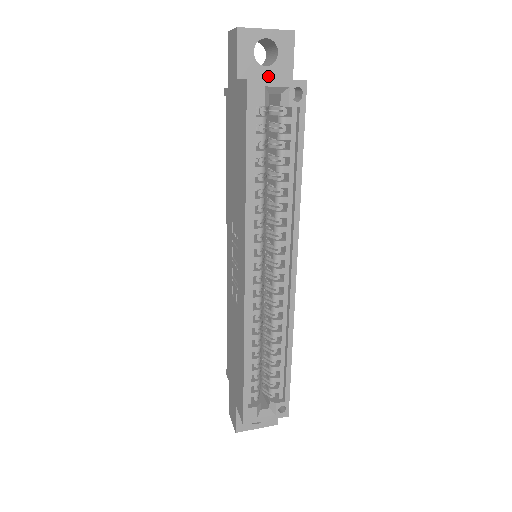
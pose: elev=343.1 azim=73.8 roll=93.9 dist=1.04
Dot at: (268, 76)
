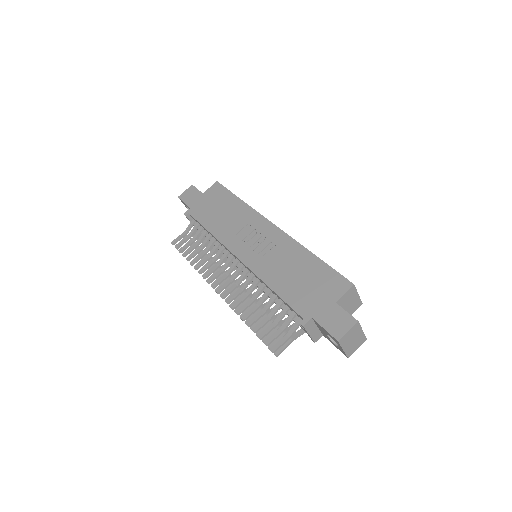
Dot at: occluded
